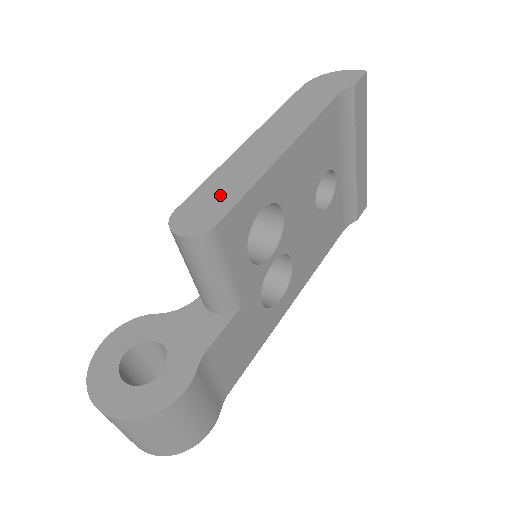
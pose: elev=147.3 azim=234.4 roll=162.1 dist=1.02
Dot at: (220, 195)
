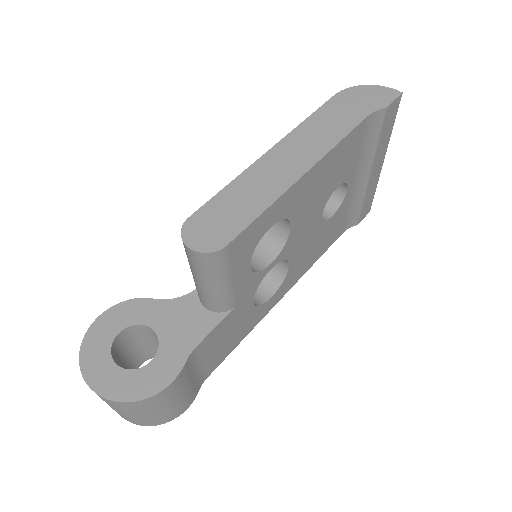
Dot at: (235, 210)
